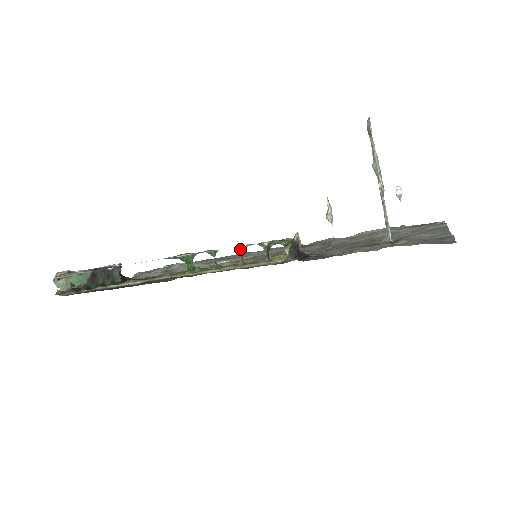
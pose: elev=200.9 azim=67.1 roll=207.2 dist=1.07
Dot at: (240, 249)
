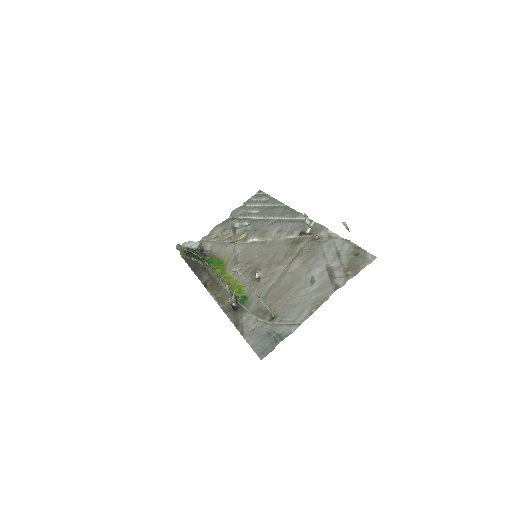
Dot at: occluded
